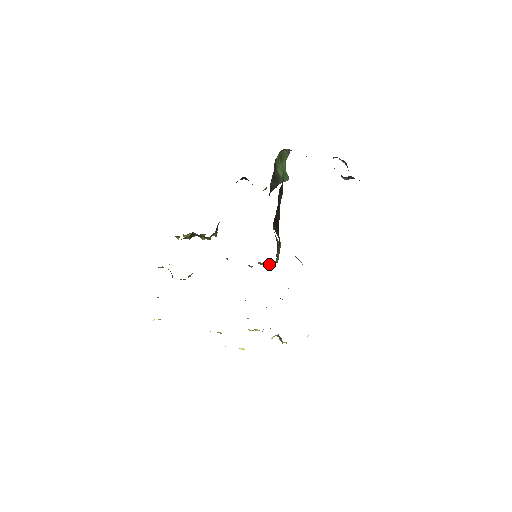
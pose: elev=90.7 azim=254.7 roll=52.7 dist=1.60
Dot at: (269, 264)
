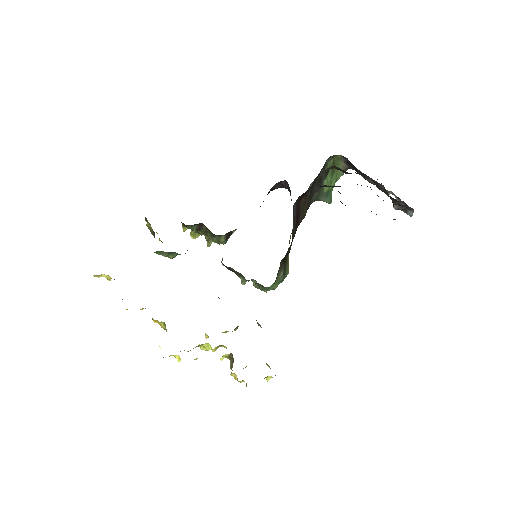
Dot at: occluded
